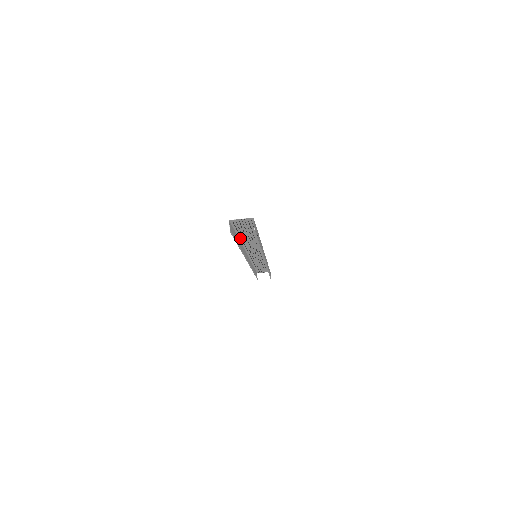
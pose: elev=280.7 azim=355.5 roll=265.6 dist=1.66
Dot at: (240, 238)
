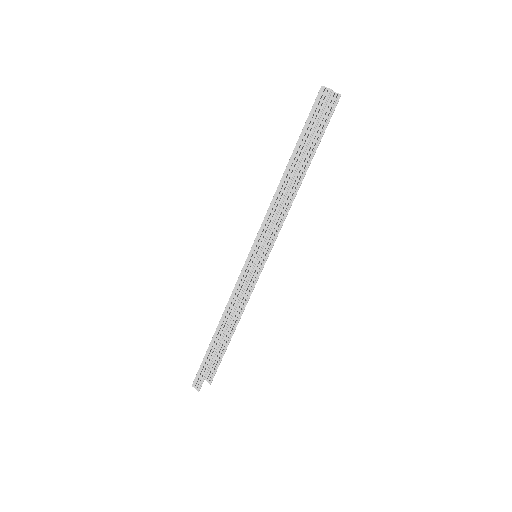
Dot at: (286, 168)
